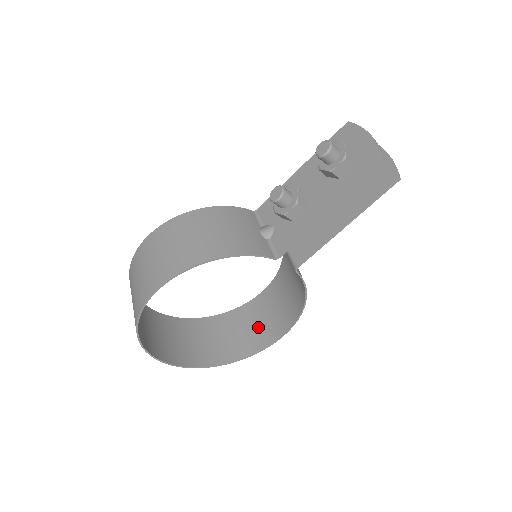
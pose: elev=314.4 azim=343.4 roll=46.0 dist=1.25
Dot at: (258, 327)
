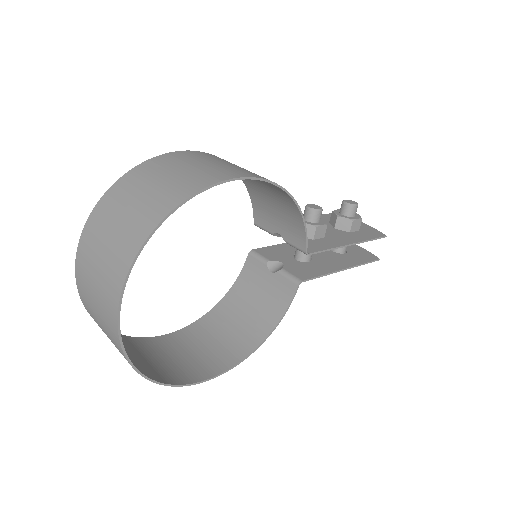
Dot at: (174, 362)
